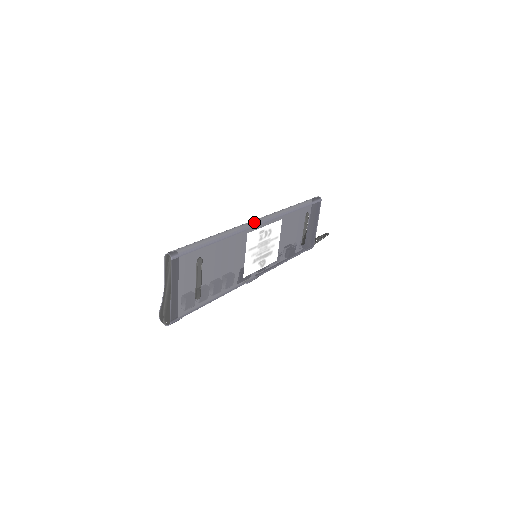
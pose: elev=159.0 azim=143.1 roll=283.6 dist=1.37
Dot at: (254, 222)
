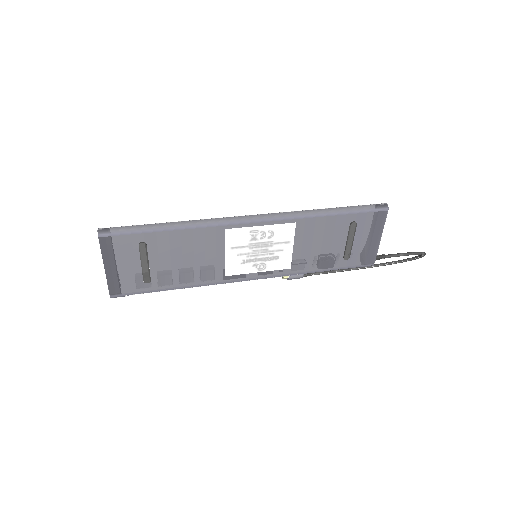
Dot at: (241, 218)
